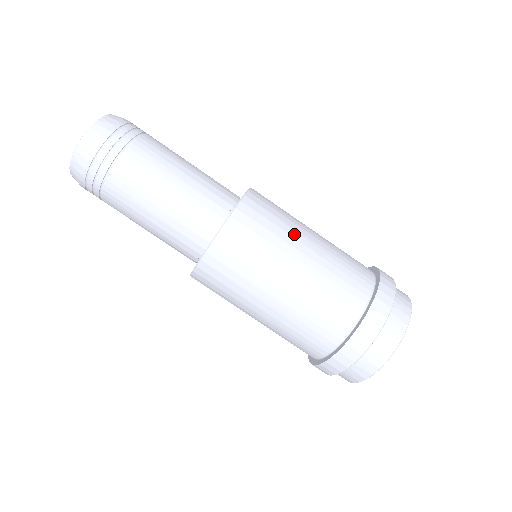
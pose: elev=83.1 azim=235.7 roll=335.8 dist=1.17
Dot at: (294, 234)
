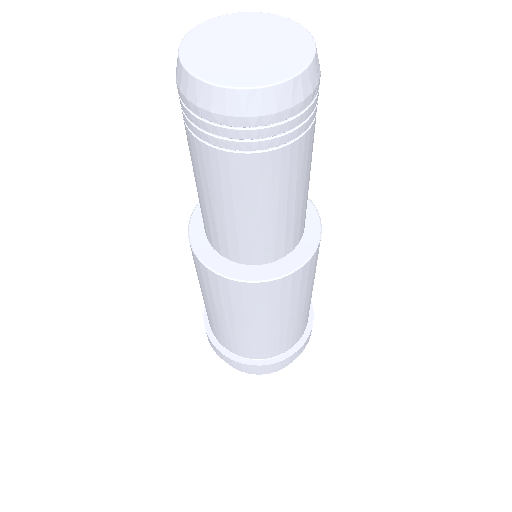
Dot at: (293, 308)
